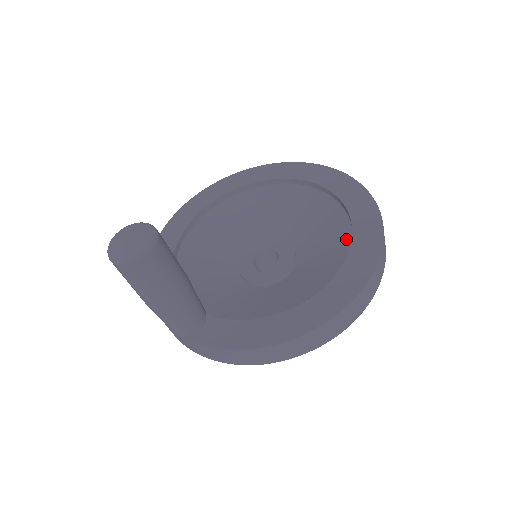
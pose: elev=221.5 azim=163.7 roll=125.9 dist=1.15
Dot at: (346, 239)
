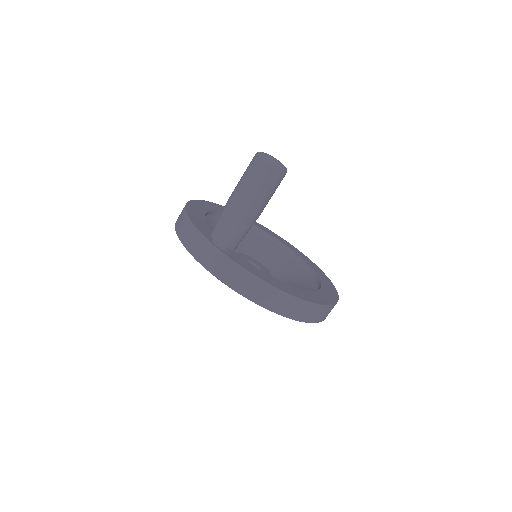
Dot at: (313, 287)
